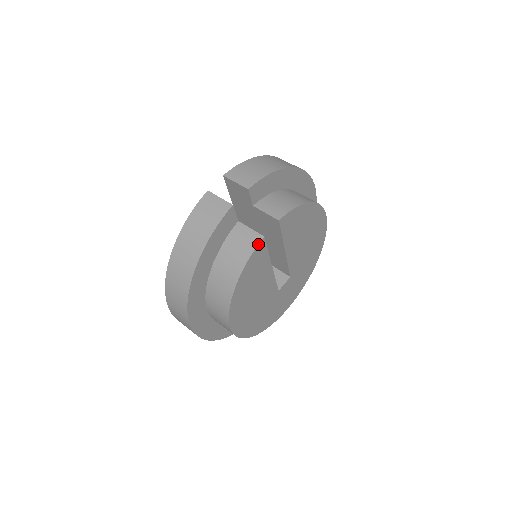
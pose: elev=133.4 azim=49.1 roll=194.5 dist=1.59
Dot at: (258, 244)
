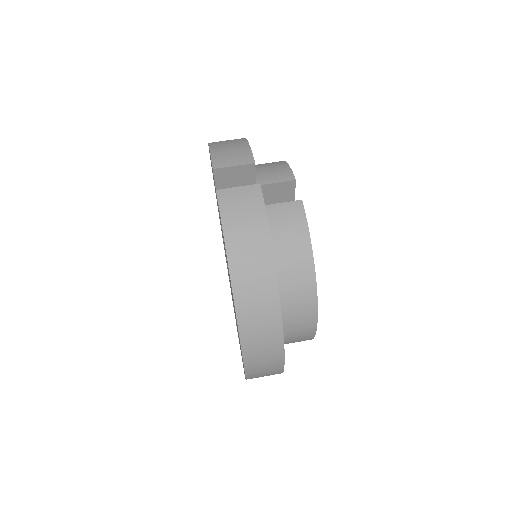
Dot at: (304, 210)
